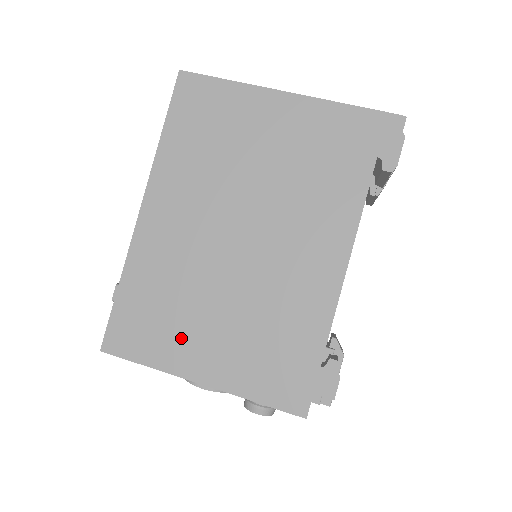
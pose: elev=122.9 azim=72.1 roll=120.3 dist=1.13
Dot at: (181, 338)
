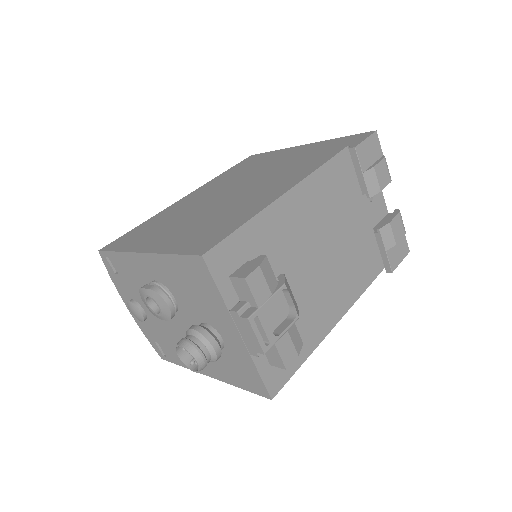
Dot at: (153, 235)
